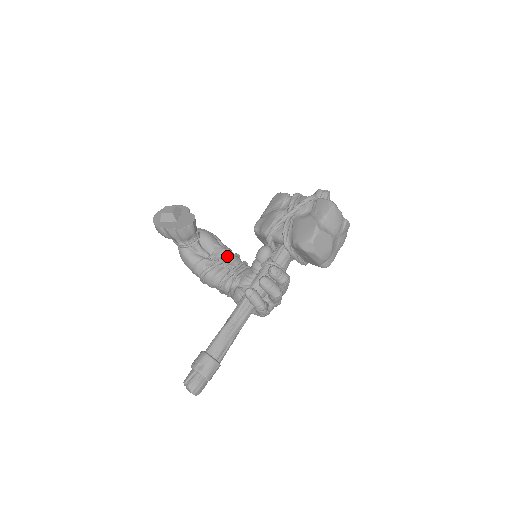
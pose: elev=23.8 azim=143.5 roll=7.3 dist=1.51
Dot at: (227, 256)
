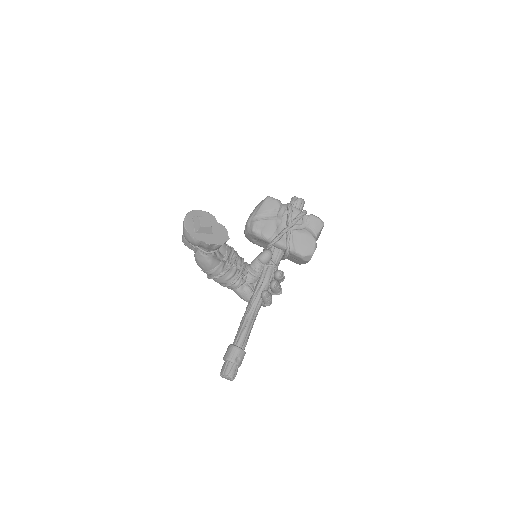
Dot at: (236, 257)
